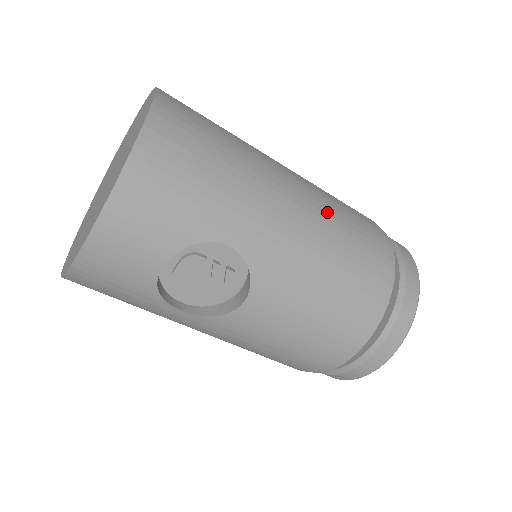
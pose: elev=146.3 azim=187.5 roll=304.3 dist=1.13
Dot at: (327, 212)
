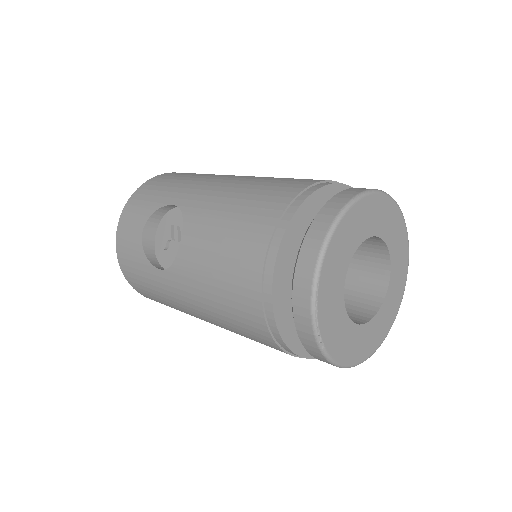
Dot at: occluded
